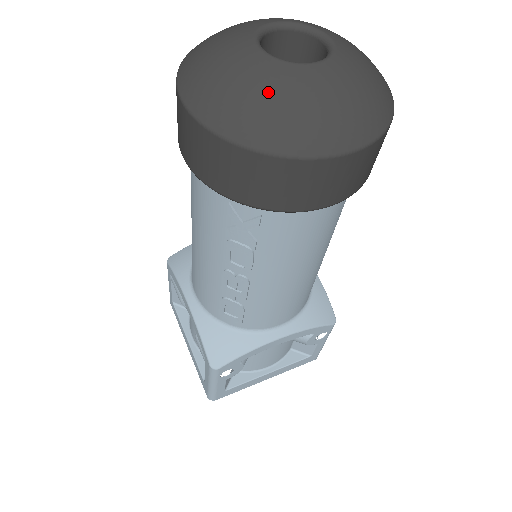
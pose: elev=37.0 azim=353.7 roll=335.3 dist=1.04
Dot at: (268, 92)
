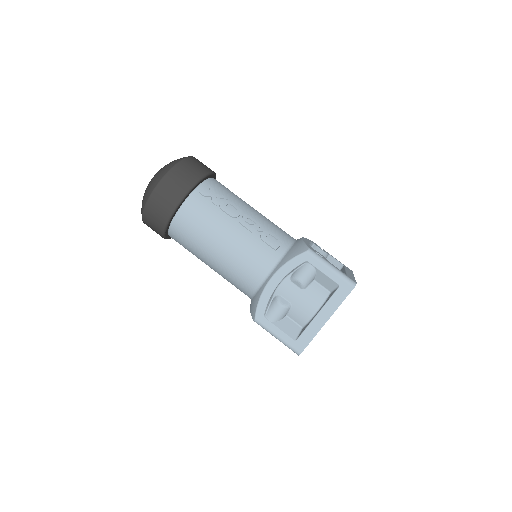
Dot at: occluded
